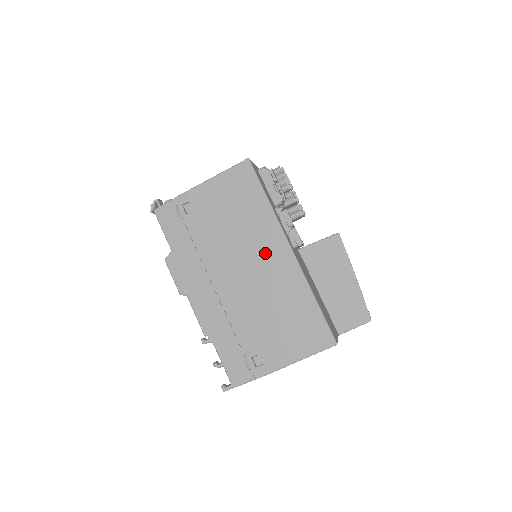
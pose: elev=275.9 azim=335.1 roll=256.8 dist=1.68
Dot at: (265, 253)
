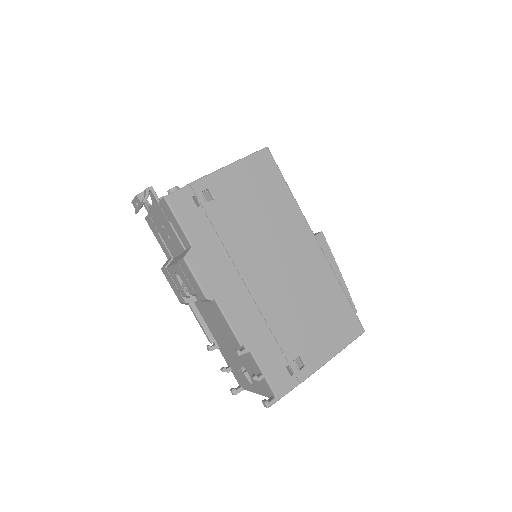
Dot at: (294, 246)
